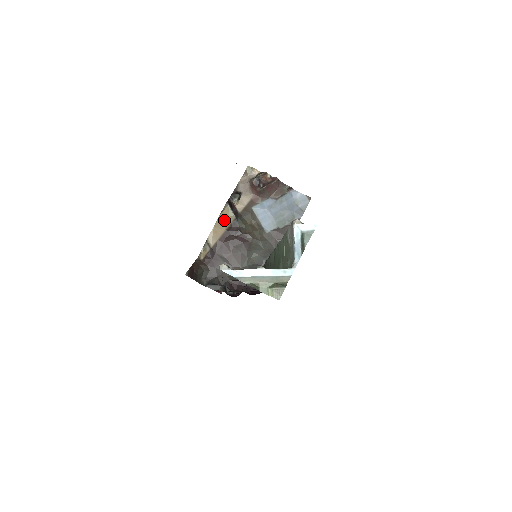
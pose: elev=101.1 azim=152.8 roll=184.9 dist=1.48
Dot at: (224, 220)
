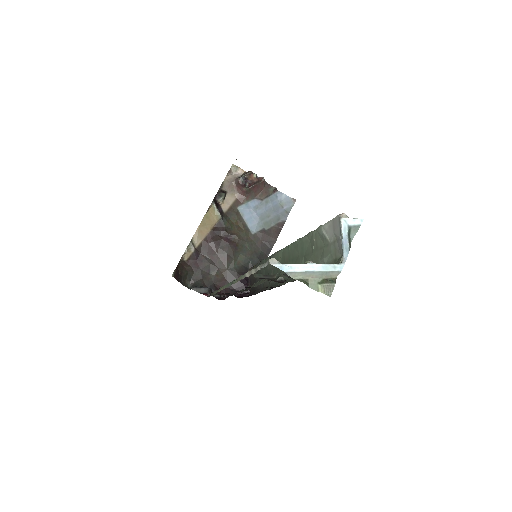
Dot at: (209, 219)
